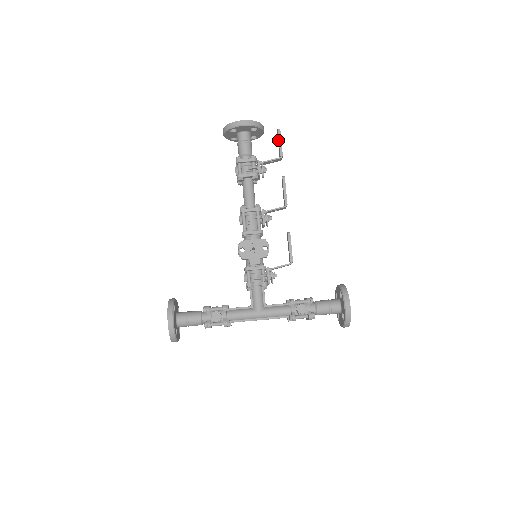
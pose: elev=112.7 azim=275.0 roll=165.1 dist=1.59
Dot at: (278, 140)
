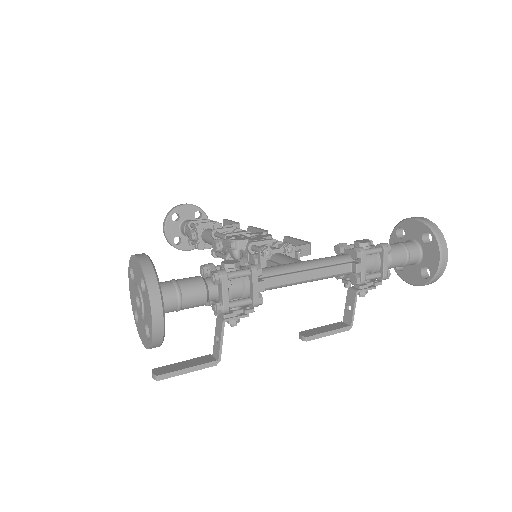
Dot at: (228, 223)
